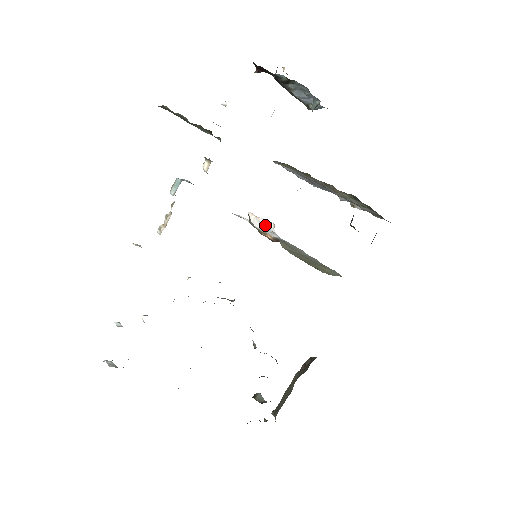
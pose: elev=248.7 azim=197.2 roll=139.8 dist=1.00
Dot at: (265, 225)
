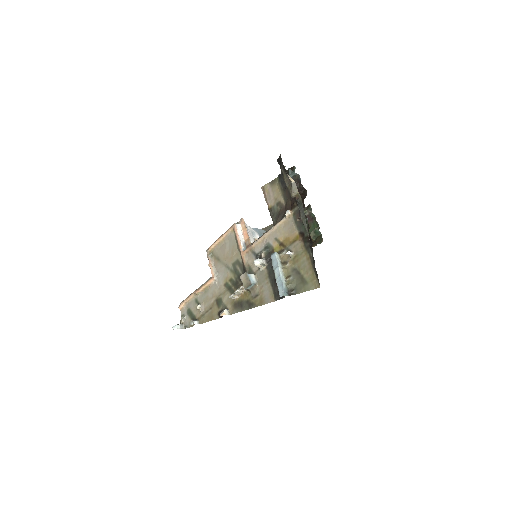
Dot at: (250, 233)
